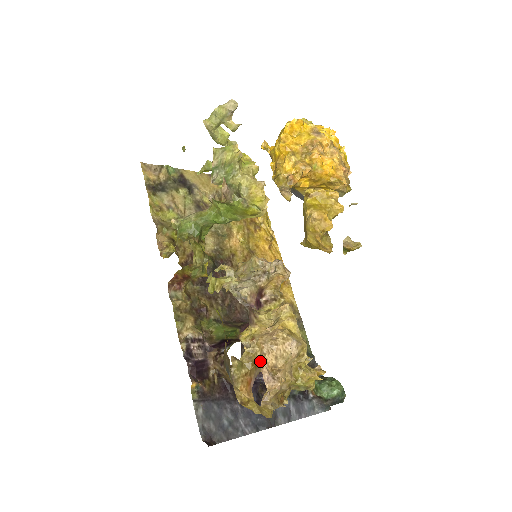
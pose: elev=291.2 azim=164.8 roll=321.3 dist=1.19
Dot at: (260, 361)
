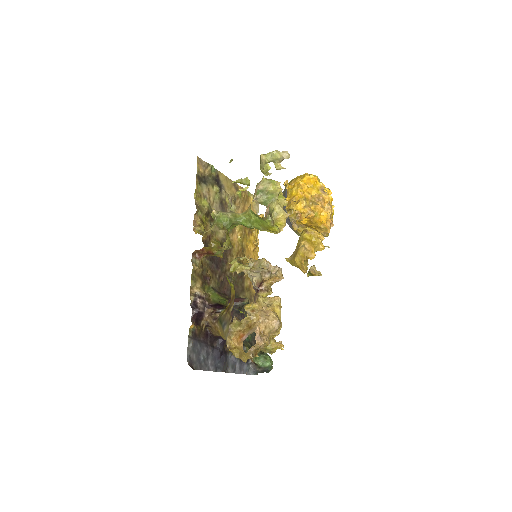
Dot at: (256, 326)
